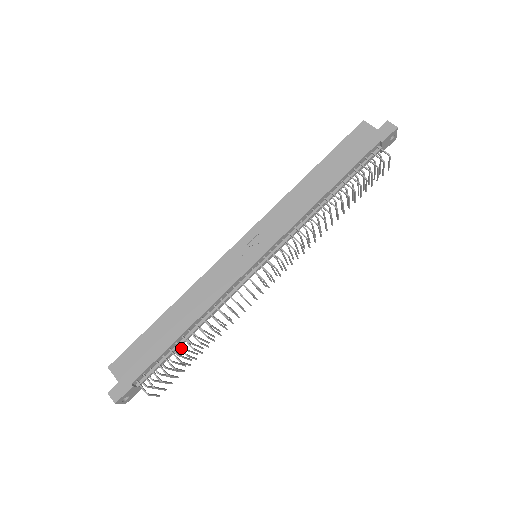
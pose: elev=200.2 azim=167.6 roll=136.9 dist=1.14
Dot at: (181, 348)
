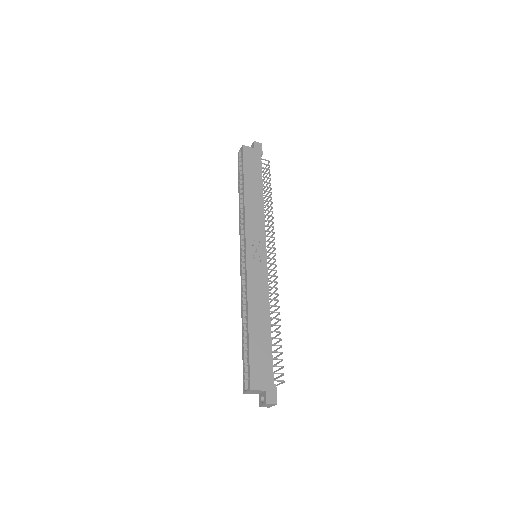
Dot at: (276, 338)
